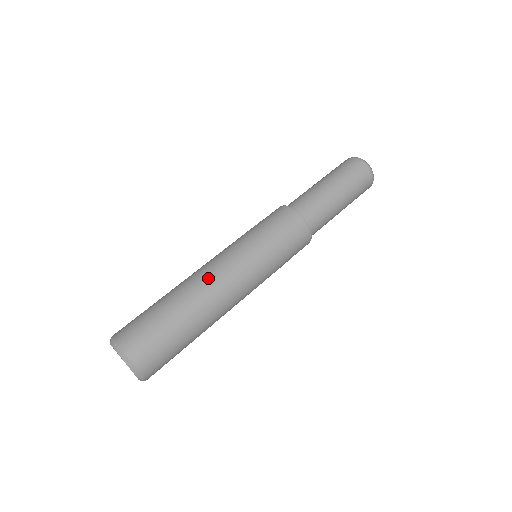
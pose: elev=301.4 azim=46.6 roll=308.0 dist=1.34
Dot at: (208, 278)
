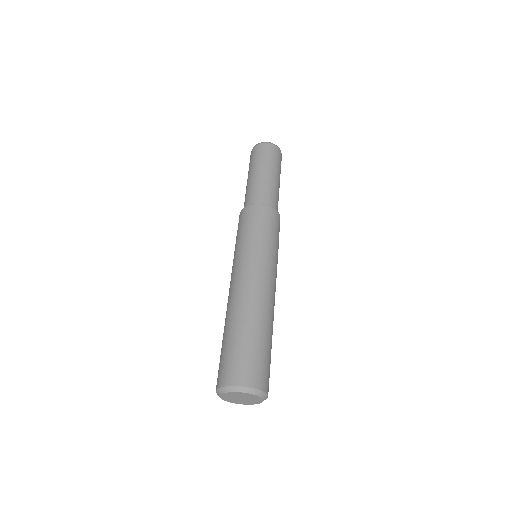
Dot at: (258, 292)
